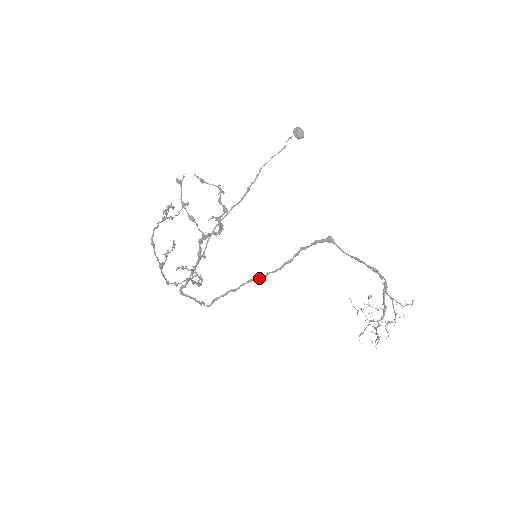
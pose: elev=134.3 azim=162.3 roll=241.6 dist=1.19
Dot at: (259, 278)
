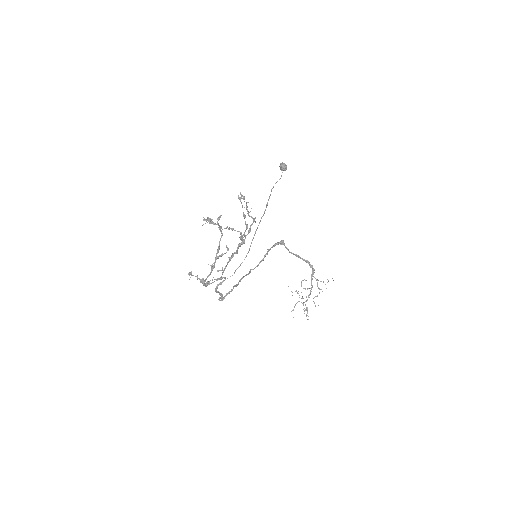
Dot at: occluded
